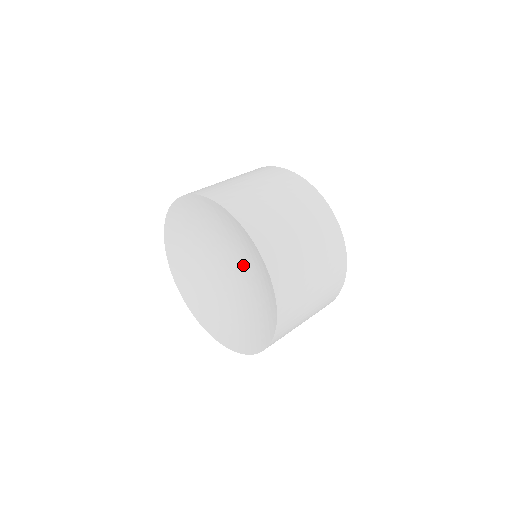
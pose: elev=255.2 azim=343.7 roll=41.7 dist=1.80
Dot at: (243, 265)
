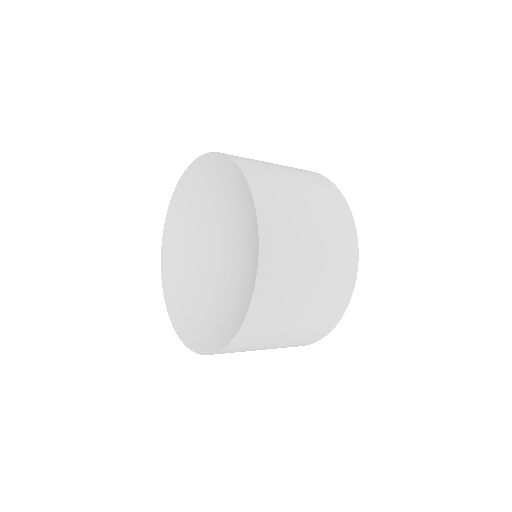
Dot at: (230, 280)
